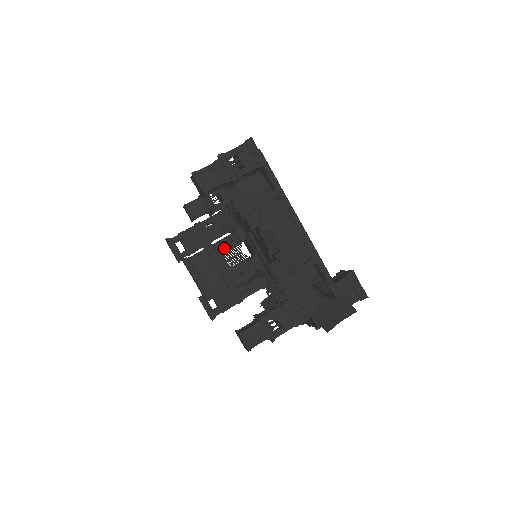
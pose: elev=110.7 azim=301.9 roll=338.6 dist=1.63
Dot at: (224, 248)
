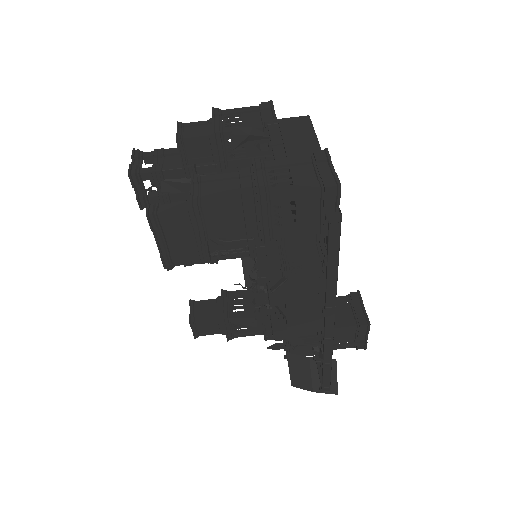
Dot at: occluded
